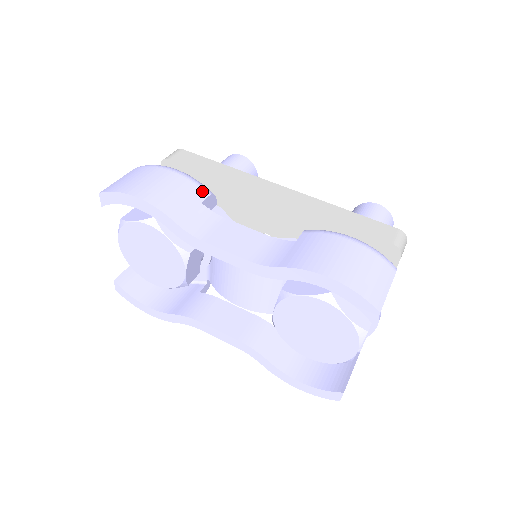
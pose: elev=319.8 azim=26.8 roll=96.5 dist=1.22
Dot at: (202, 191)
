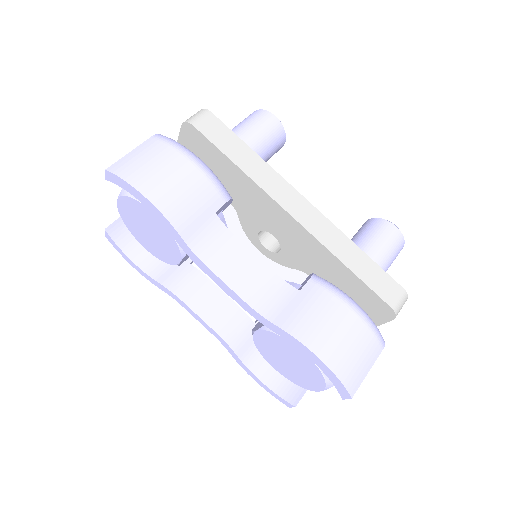
Dot at: (219, 197)
